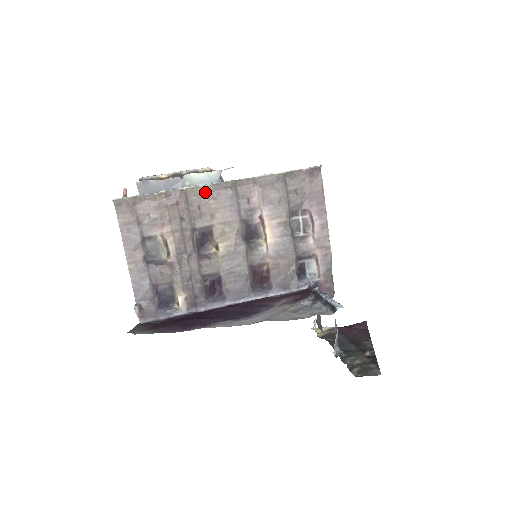
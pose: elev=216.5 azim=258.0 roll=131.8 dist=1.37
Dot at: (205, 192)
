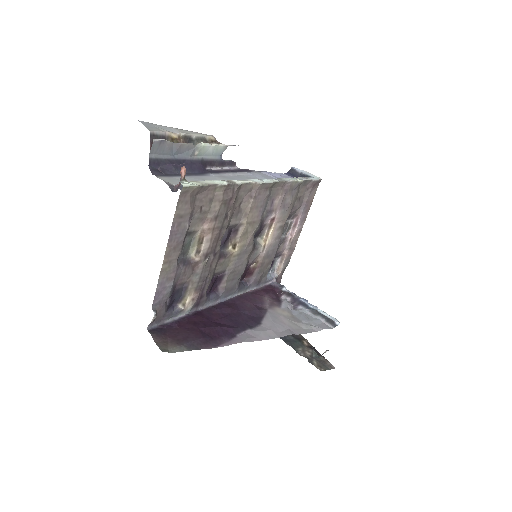
Dot at: (251, 189)
